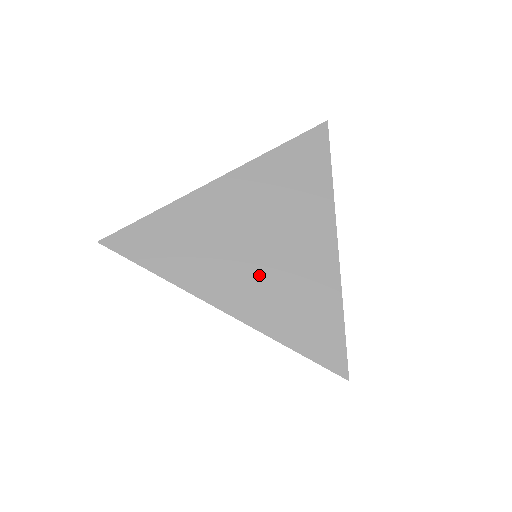
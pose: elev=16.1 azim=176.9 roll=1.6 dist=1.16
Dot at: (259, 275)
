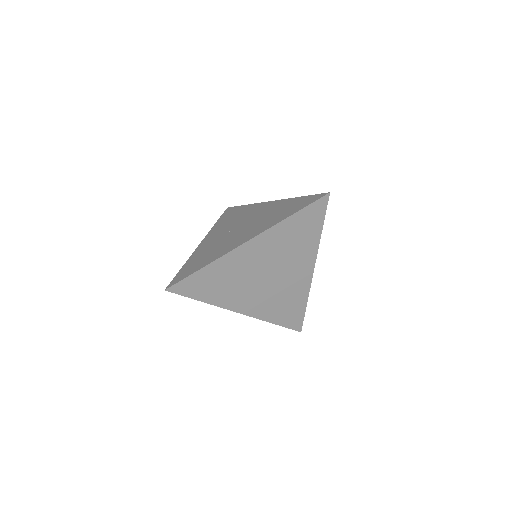
Dot at: (265, 294)
